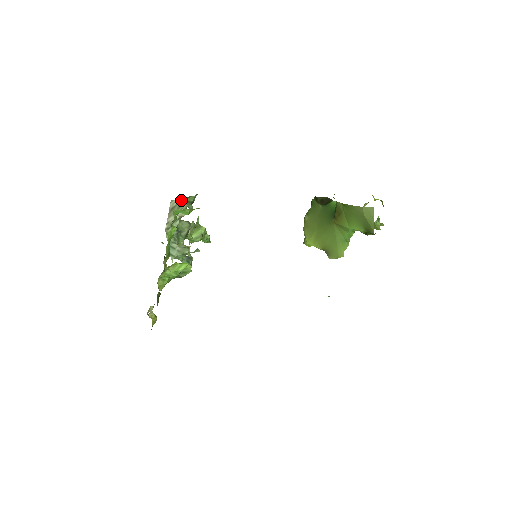
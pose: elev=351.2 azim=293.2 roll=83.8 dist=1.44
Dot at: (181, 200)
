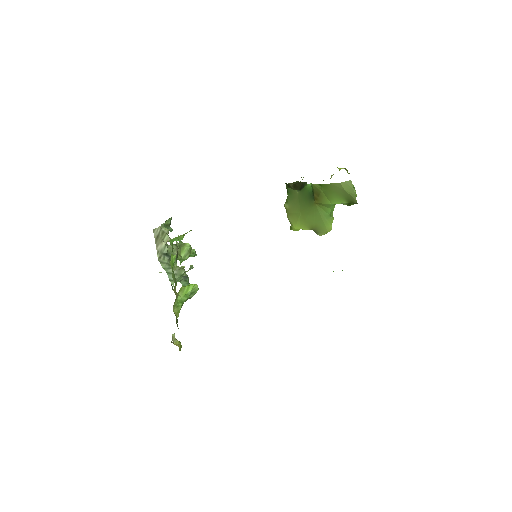
Dot at: (161, 226)
